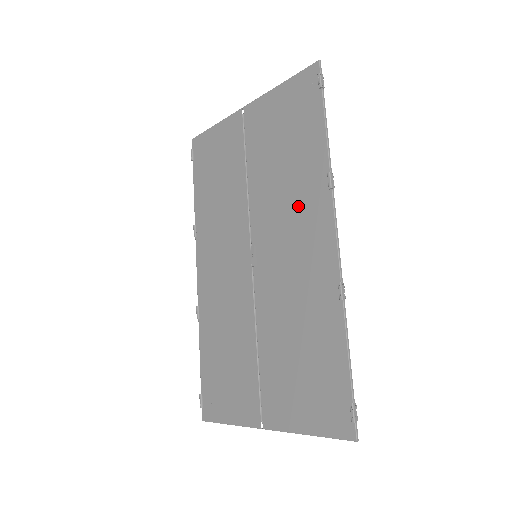
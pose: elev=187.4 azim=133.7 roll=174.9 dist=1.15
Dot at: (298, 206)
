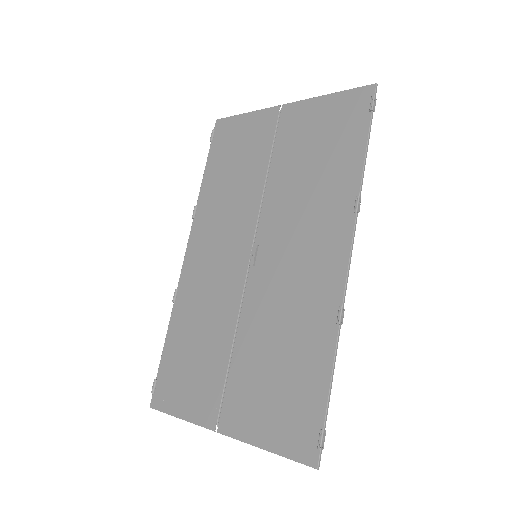
Dot at: (316, 219)
